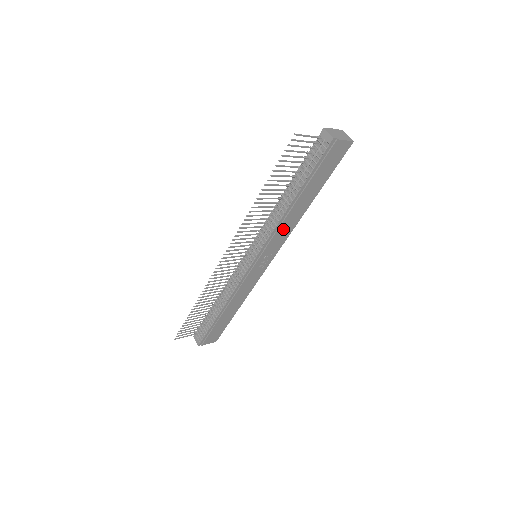
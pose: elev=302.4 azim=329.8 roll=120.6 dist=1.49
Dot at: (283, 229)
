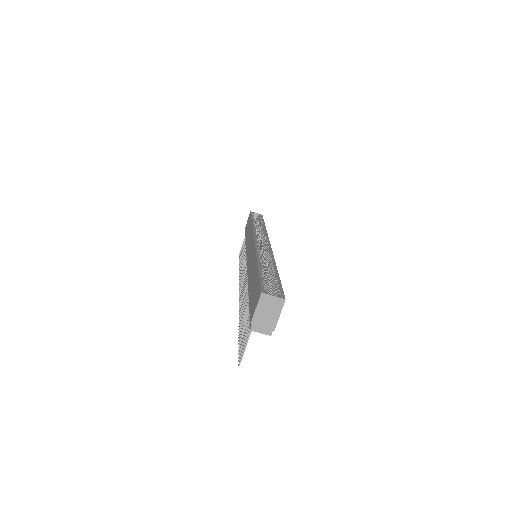
Dot at: occluded
